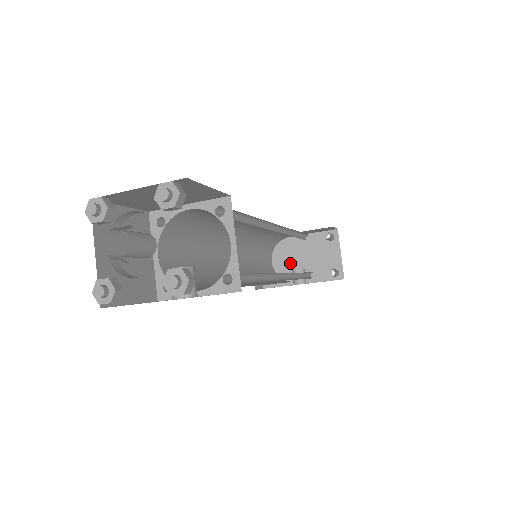
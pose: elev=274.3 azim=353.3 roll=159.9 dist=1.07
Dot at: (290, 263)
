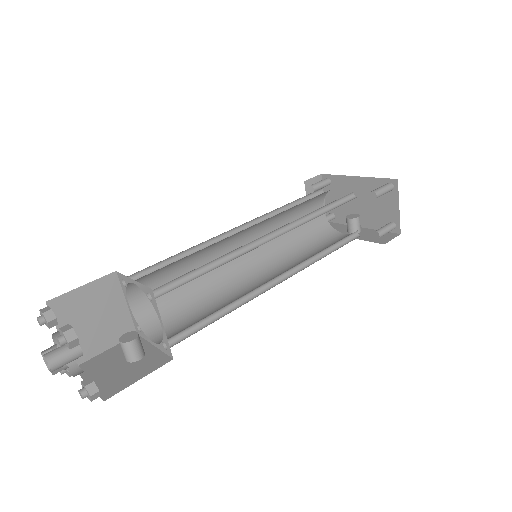
Dot at: (350, 203)
